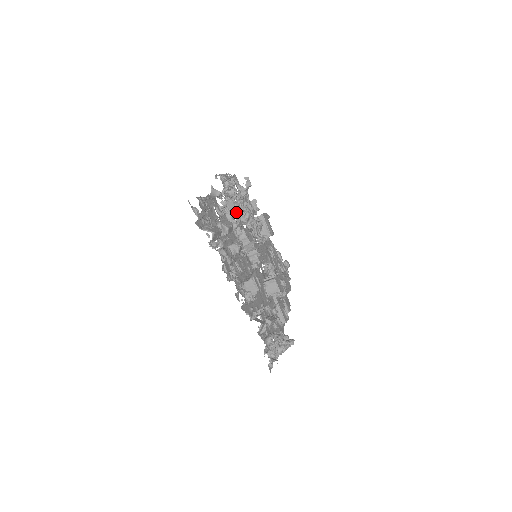
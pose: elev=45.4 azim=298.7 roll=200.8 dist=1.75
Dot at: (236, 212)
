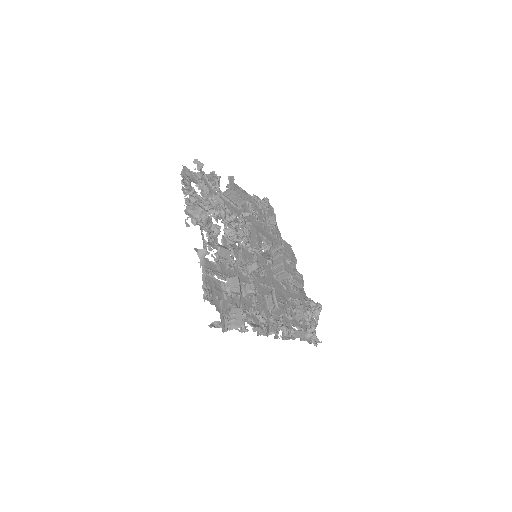
Dot at: (229, 253)
